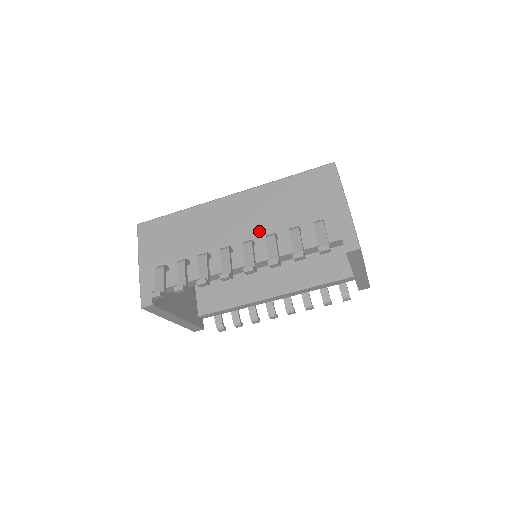
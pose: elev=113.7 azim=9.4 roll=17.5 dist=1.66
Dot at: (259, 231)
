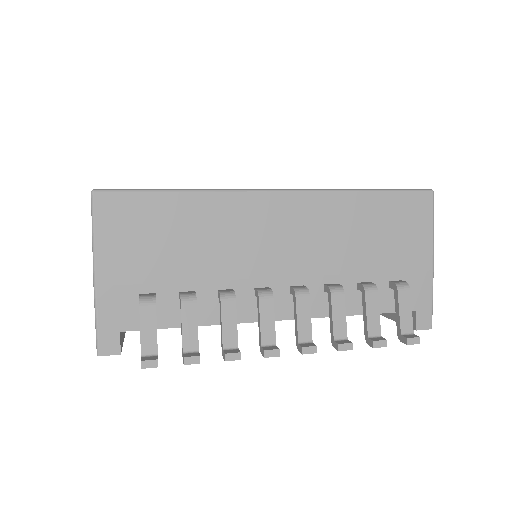
Dot at: (313, 270)
